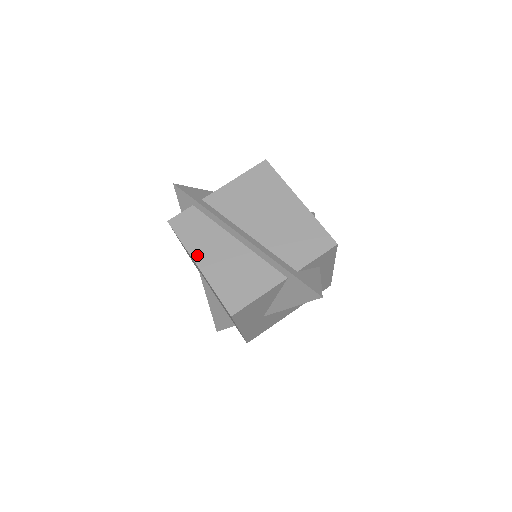
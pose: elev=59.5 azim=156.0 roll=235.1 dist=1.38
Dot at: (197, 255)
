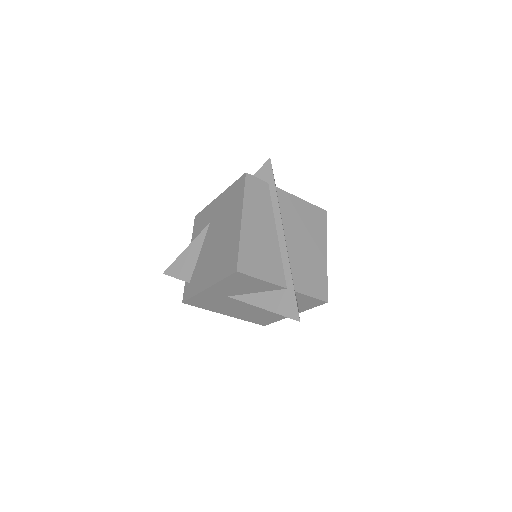
Dot at: (247, 212)
